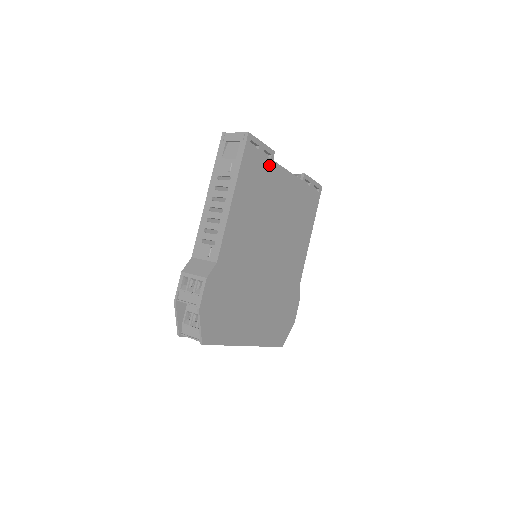
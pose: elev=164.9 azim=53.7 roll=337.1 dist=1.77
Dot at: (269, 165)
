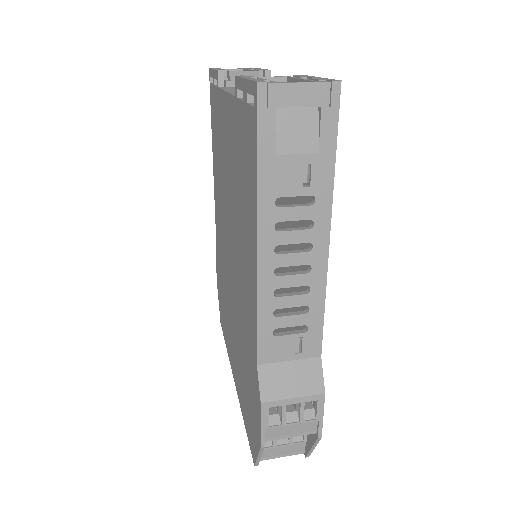
Dot at: occluded
